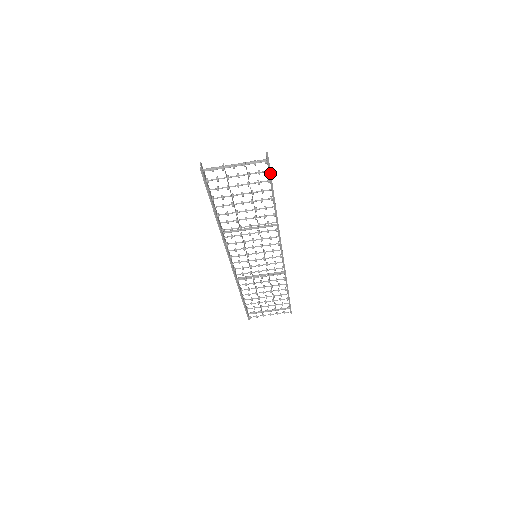
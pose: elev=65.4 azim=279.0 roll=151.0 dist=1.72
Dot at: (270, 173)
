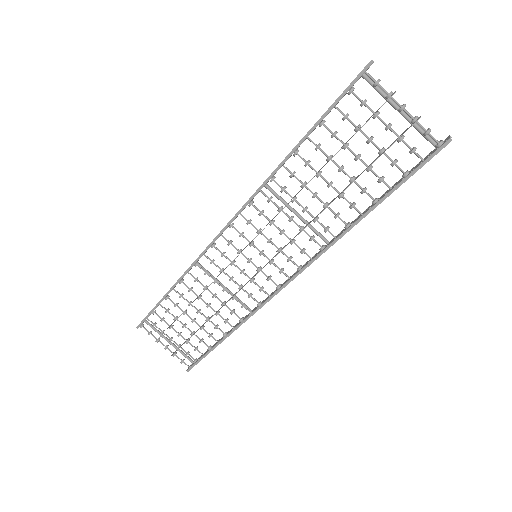
Dot at: (423, 165)
